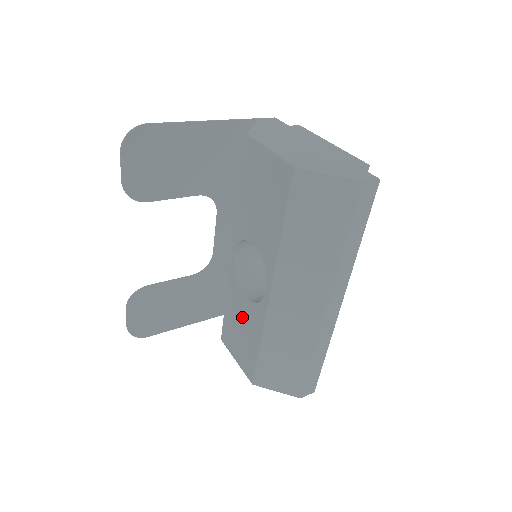
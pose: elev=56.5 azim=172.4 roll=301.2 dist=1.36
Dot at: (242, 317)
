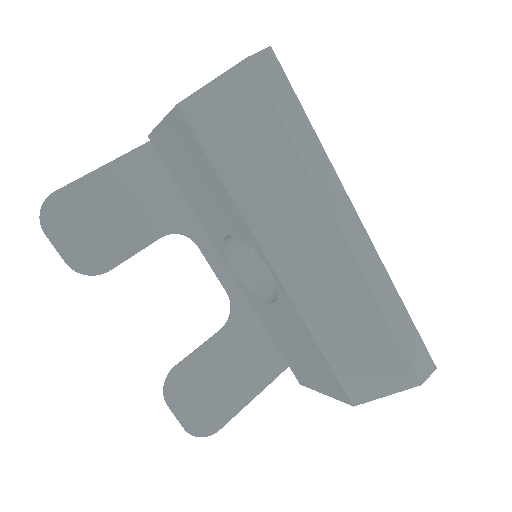
Dot at: (286, 332)
